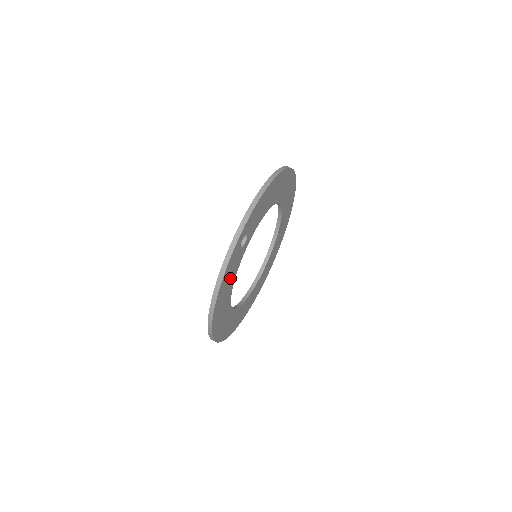
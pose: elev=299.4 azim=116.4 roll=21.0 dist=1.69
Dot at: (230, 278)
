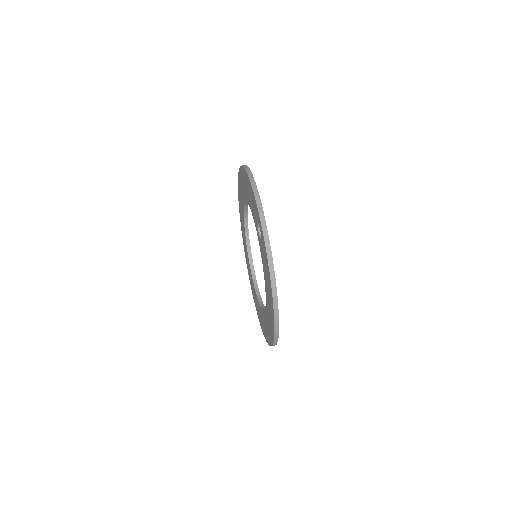
Dot at: occluded
